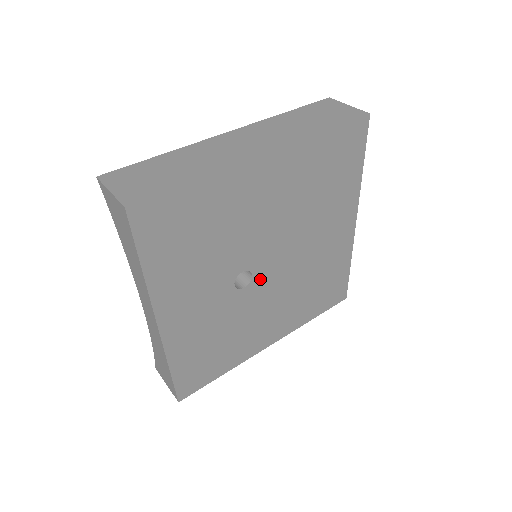
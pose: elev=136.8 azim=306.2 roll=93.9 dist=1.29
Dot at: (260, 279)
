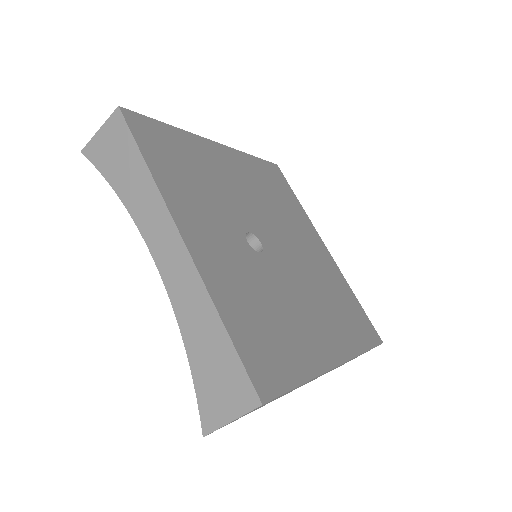
Dot at: (271, 254)
